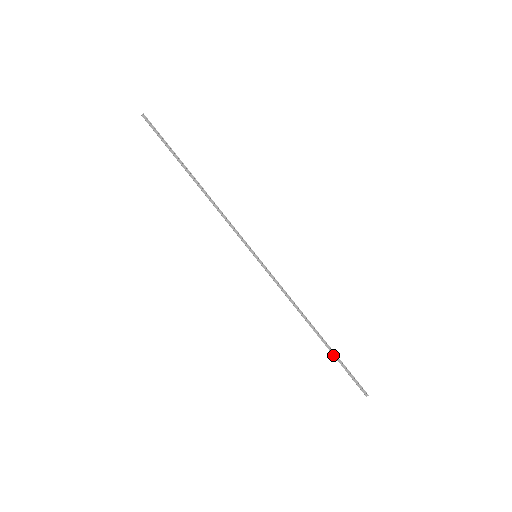
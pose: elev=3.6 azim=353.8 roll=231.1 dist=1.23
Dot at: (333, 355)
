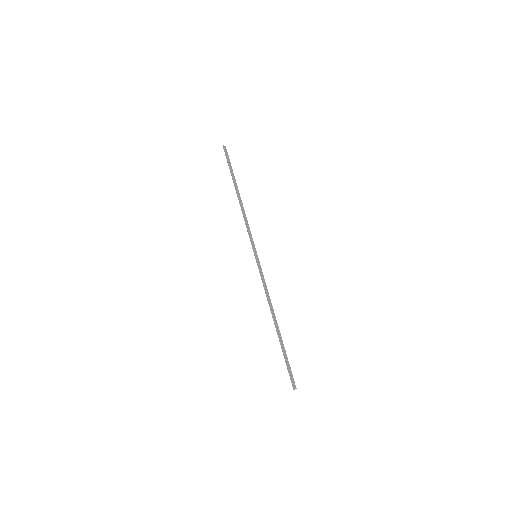
Dot at: (281, 347)
